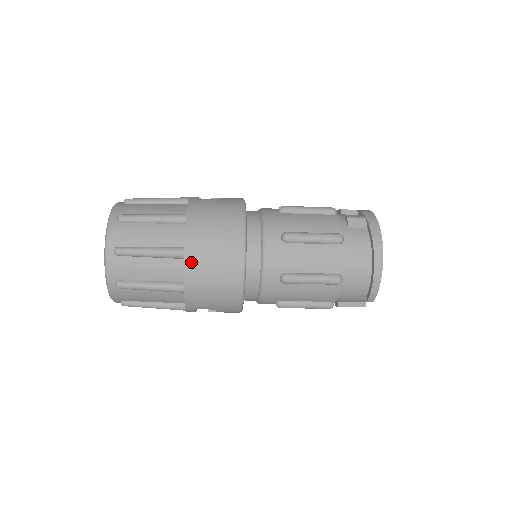
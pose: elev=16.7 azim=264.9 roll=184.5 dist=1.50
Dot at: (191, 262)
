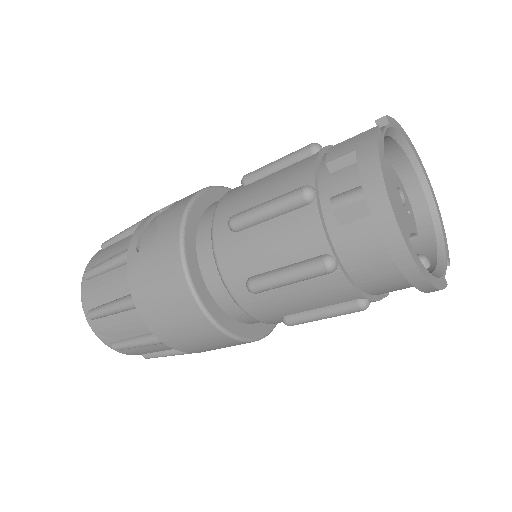
Dot at: (176, 346)
